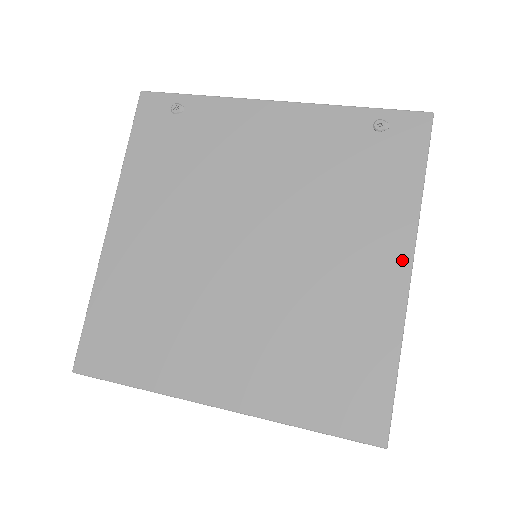
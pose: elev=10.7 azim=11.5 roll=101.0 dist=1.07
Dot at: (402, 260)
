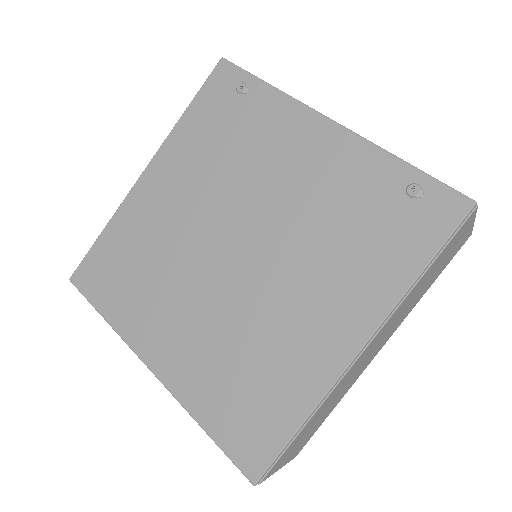
Dot at: (358, 335)
